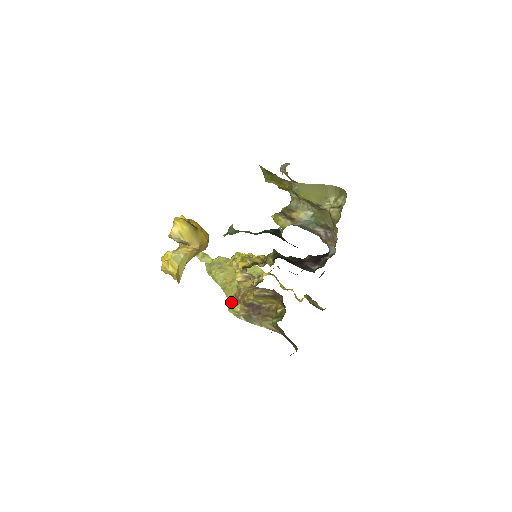
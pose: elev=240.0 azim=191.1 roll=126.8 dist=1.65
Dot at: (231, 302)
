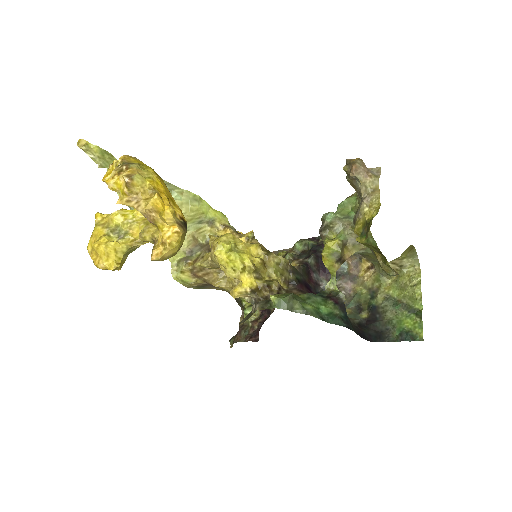
Dot at: (181, 271)
